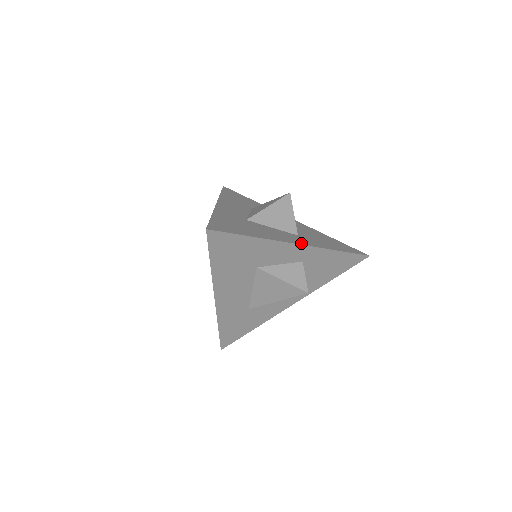
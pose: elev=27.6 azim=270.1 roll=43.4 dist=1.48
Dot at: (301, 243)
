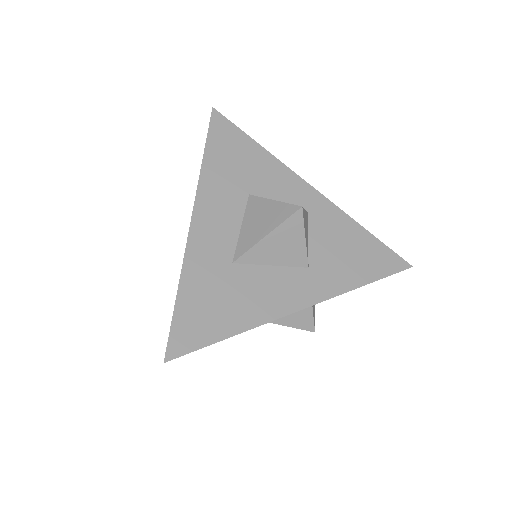
Dot at: (307, 302)
